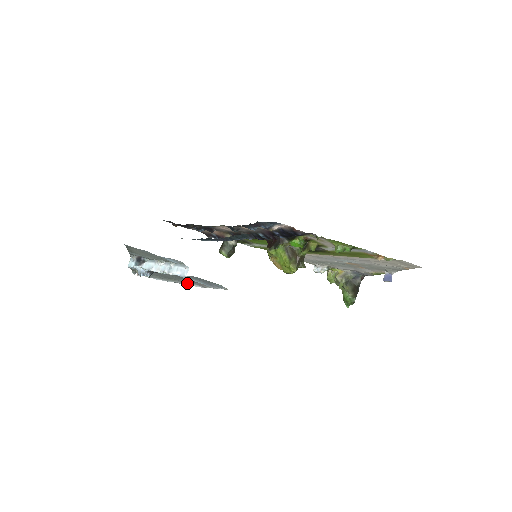
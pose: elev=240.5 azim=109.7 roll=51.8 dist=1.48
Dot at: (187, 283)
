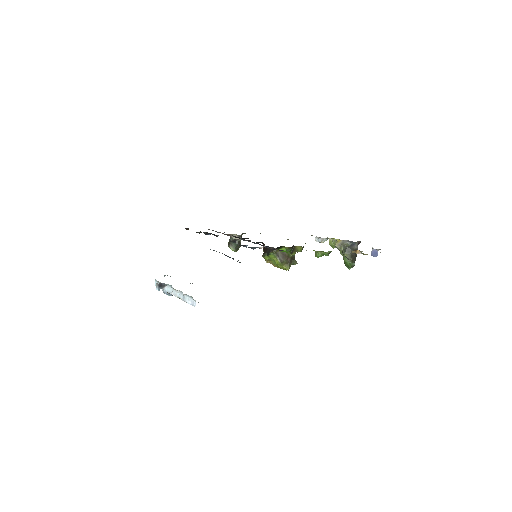
Dot at: occluded
